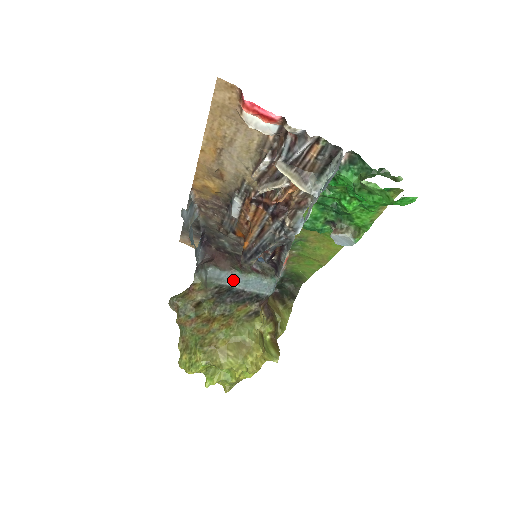
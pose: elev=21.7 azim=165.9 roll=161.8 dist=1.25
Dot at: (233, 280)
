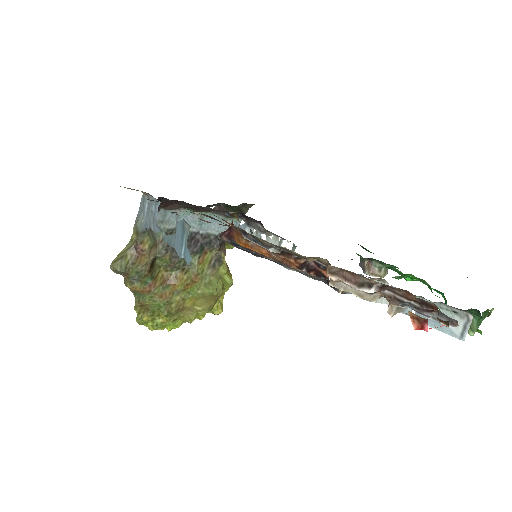
Dot at: occluded
